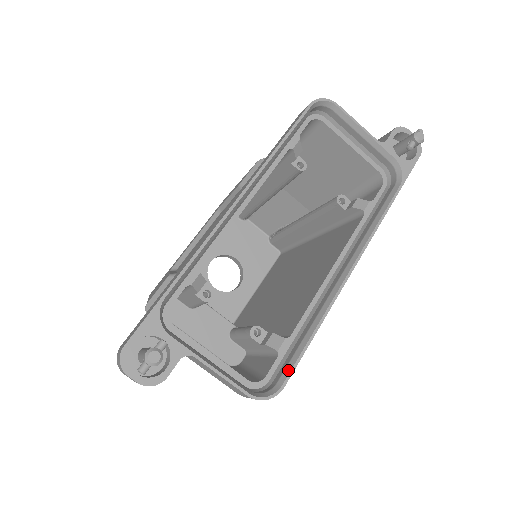
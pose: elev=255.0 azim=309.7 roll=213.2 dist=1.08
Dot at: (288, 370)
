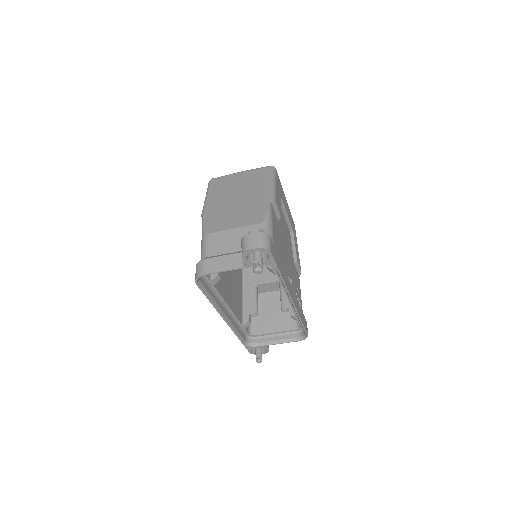
Dot at: (304, 331)
